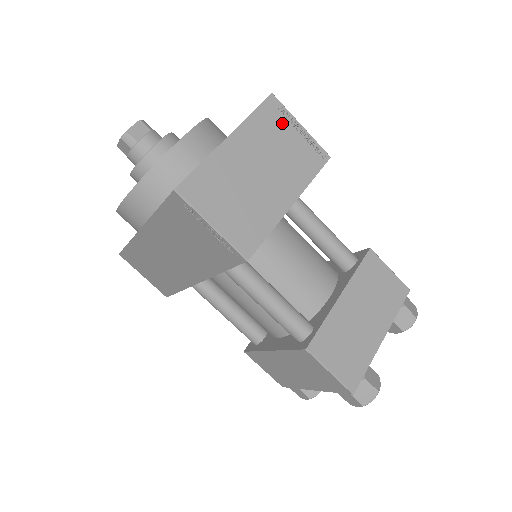
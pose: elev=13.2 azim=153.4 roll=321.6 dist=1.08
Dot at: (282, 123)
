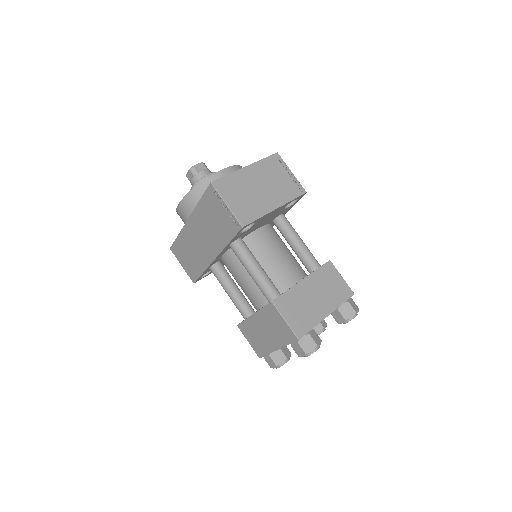
Dot at: (280, 168)
